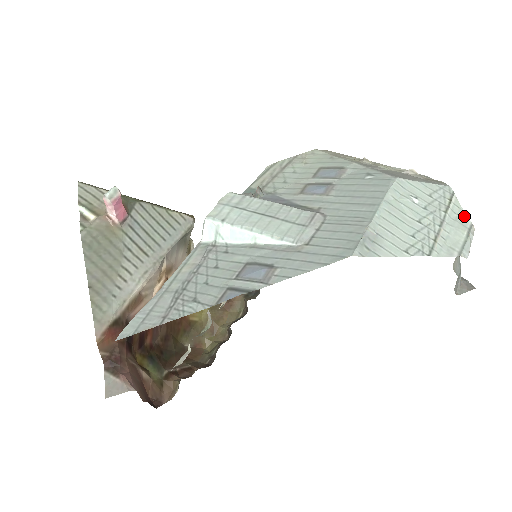
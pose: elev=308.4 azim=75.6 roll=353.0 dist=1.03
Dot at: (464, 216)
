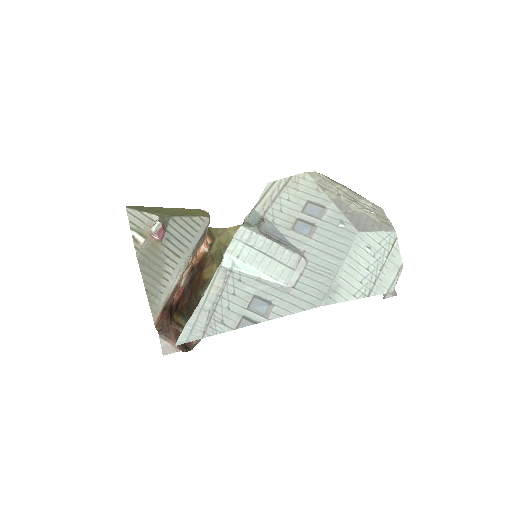
Dot at: (399, 258)
